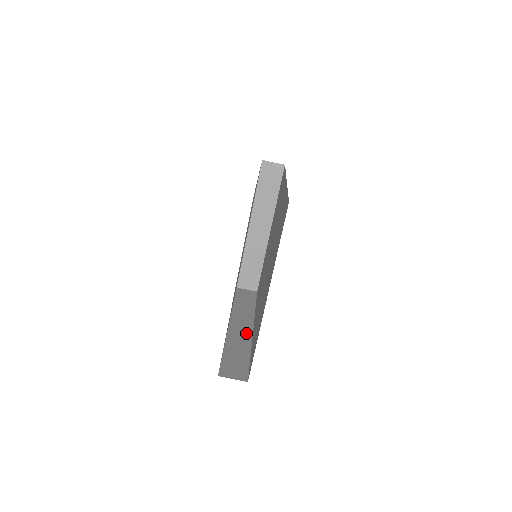
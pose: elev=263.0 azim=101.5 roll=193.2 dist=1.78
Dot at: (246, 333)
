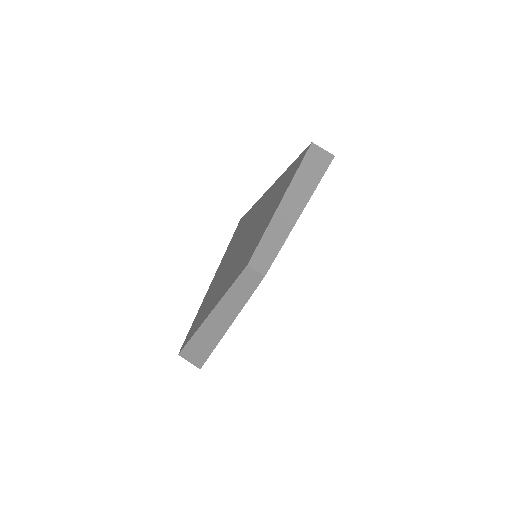
Dot at: occluded
